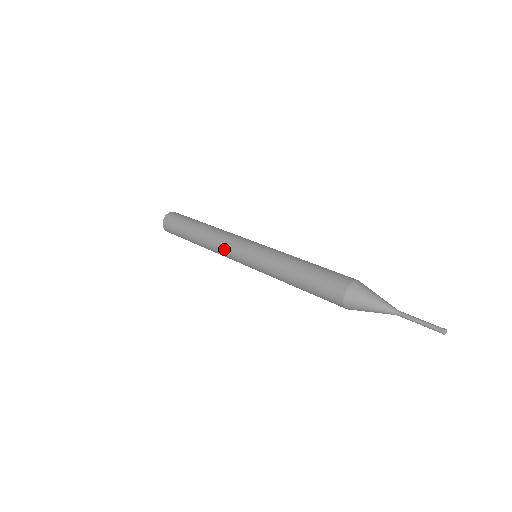
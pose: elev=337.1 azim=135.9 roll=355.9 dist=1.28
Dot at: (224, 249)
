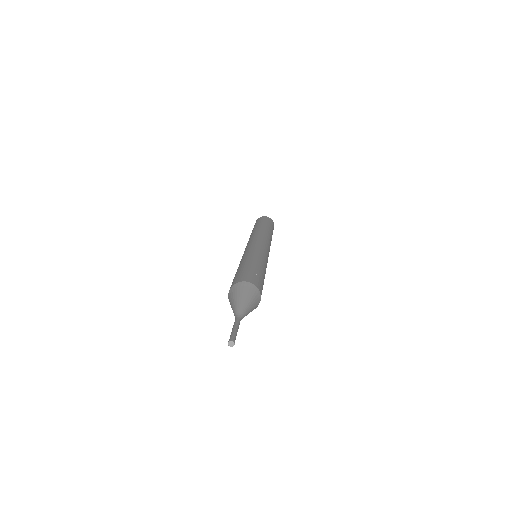
Dot at: occluded
